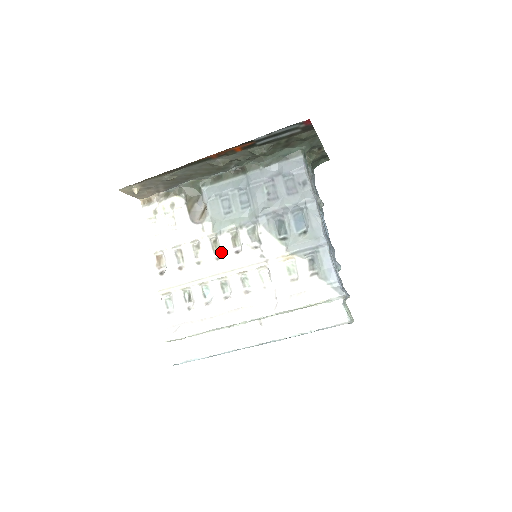
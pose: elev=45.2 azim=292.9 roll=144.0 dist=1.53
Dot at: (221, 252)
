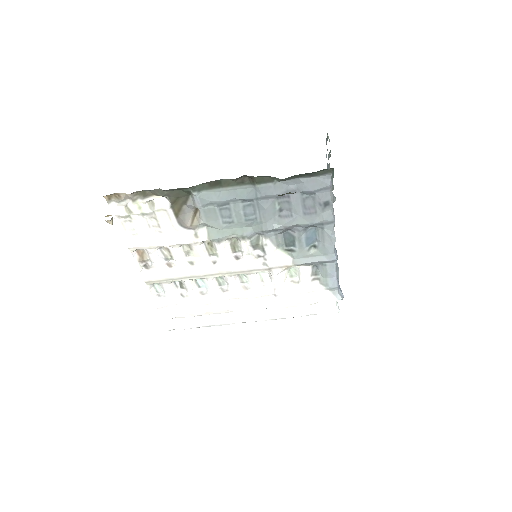
Dot at: (218, 257)
